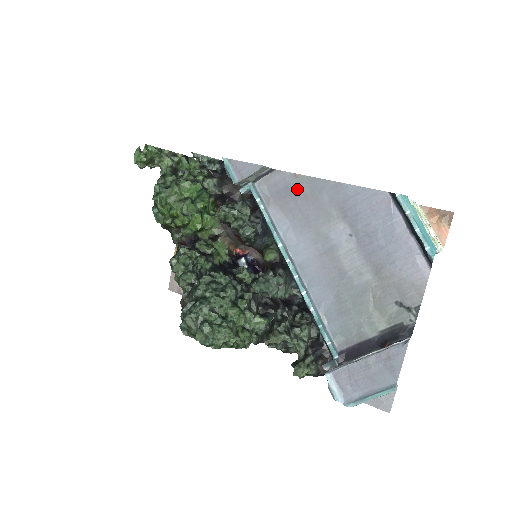
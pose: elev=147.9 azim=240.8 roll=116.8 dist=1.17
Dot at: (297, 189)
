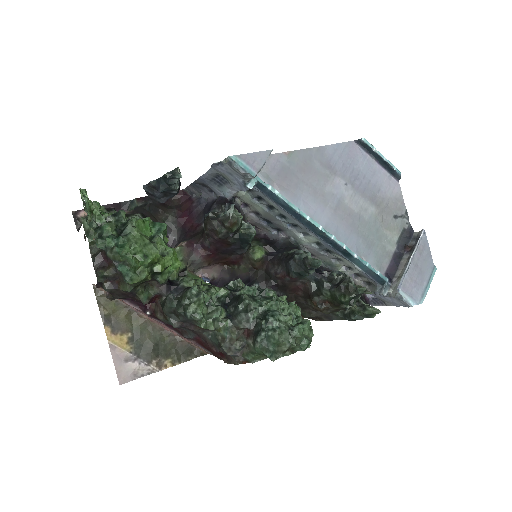
Dot at: (293, 165)
